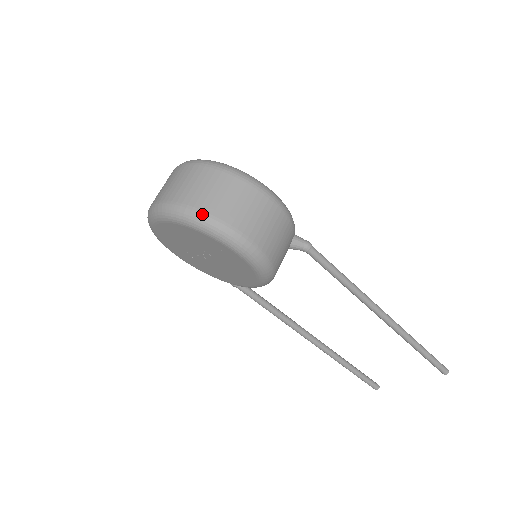
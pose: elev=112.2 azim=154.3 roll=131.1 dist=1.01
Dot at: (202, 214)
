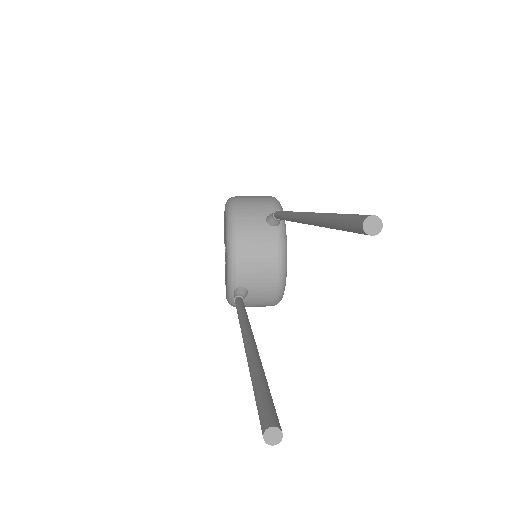
Dot at: occluded
